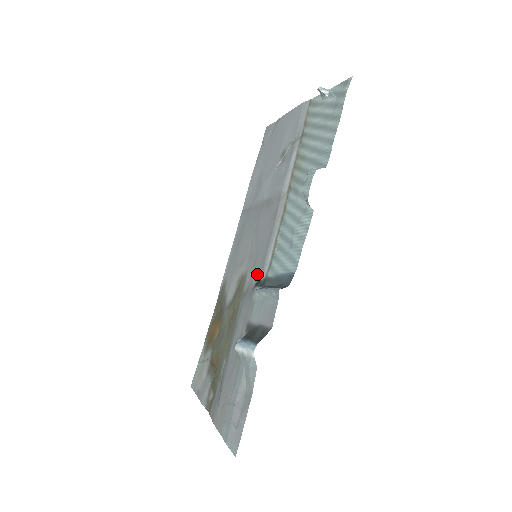
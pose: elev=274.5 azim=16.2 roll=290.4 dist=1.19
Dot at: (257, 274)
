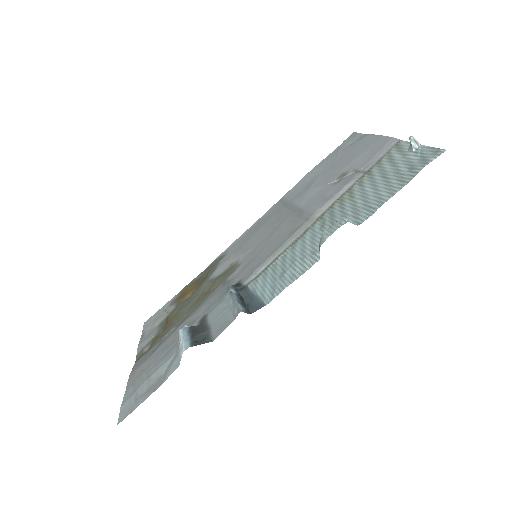
Dot at: (244, 275)
